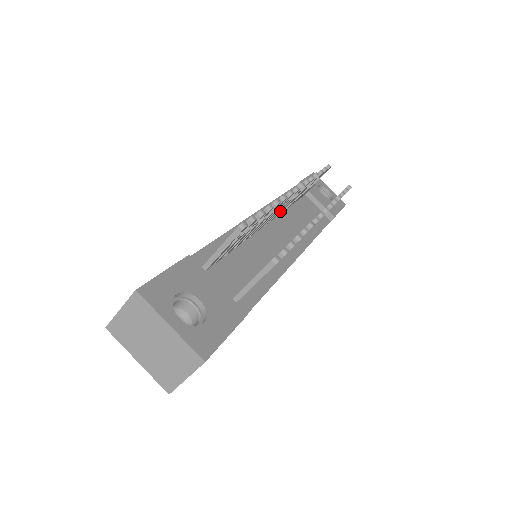
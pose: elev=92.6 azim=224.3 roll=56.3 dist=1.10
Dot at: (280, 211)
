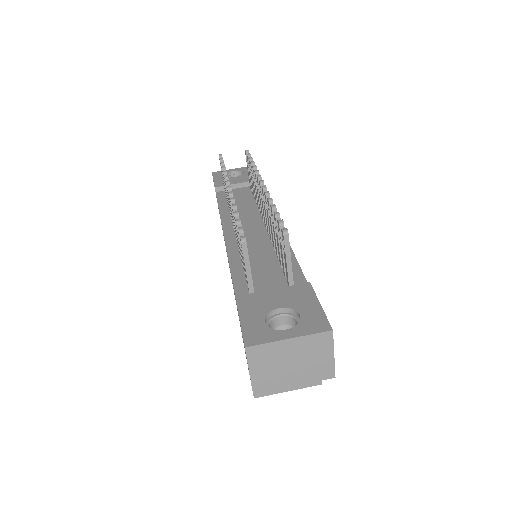
Dot at: occluded
